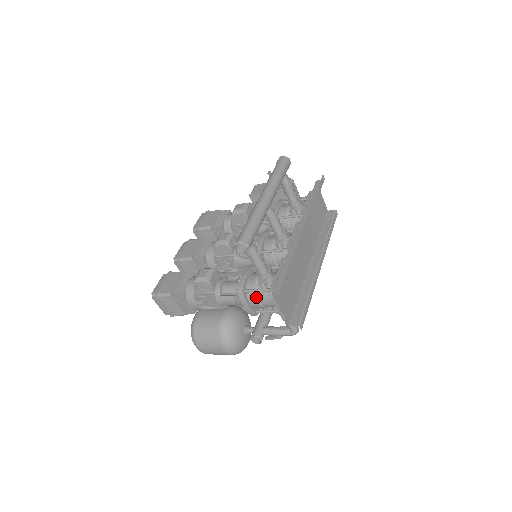
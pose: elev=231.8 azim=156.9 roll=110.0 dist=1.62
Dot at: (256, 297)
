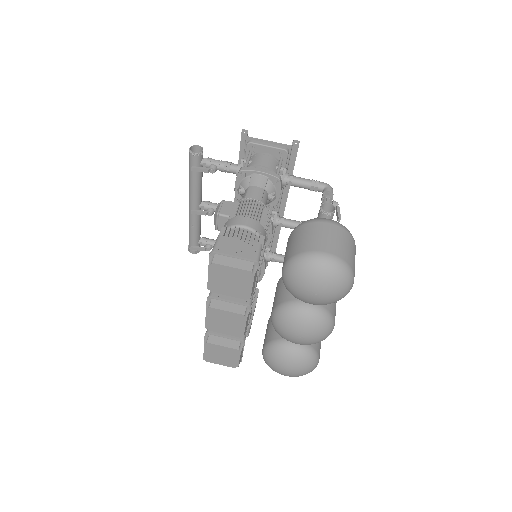
Dot at: (254, 164)
